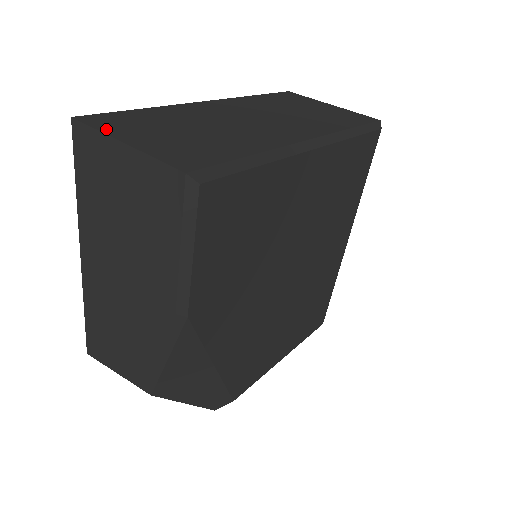
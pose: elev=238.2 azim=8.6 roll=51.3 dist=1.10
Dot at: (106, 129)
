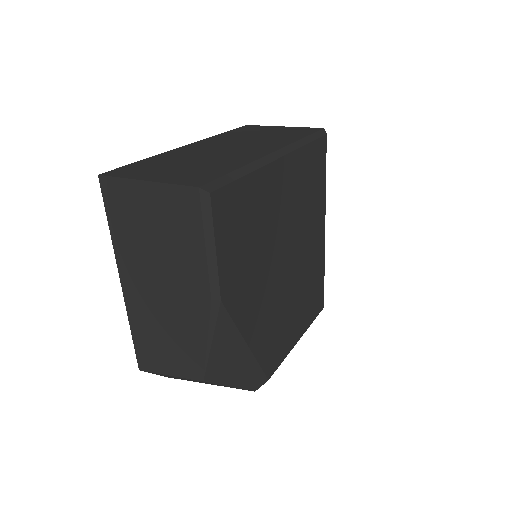
Dot at: (128, 176)
